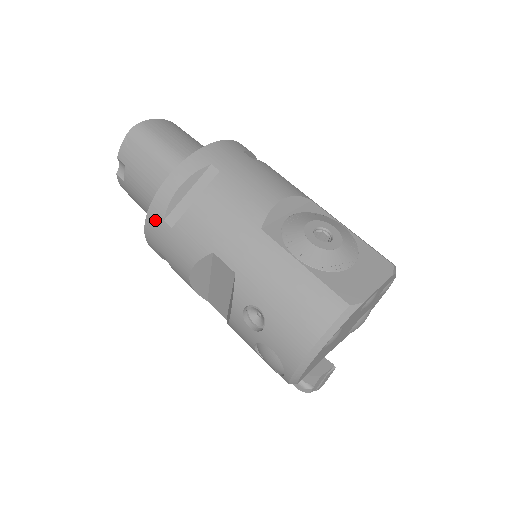
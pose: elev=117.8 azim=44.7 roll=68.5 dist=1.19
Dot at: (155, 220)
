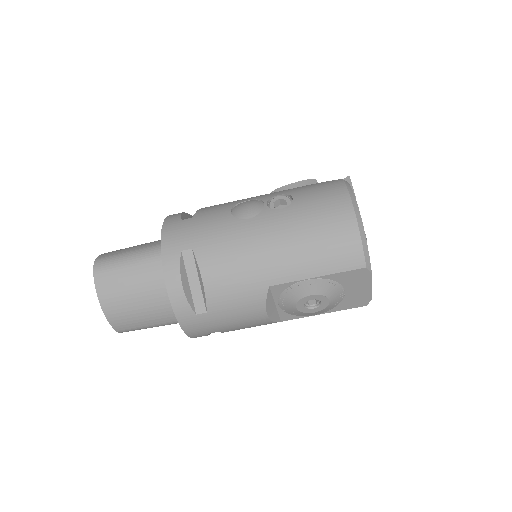
Dot at: occluded
